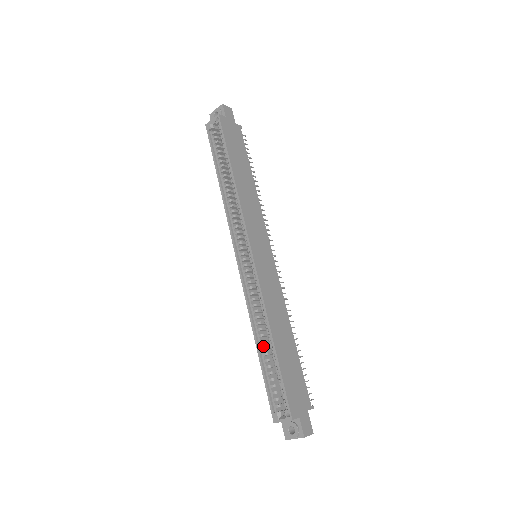
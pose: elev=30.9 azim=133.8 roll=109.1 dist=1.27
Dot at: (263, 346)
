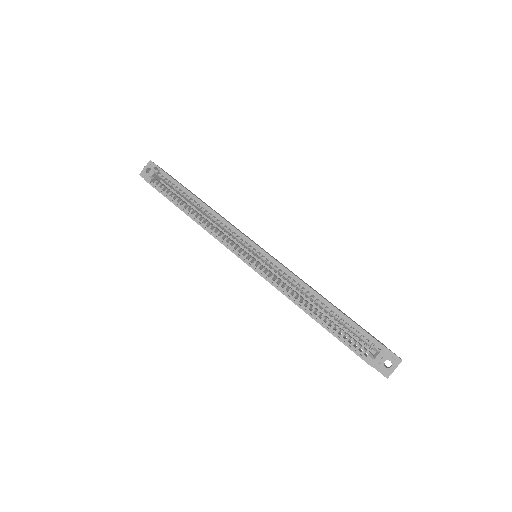
Dot at: (316, 315)
